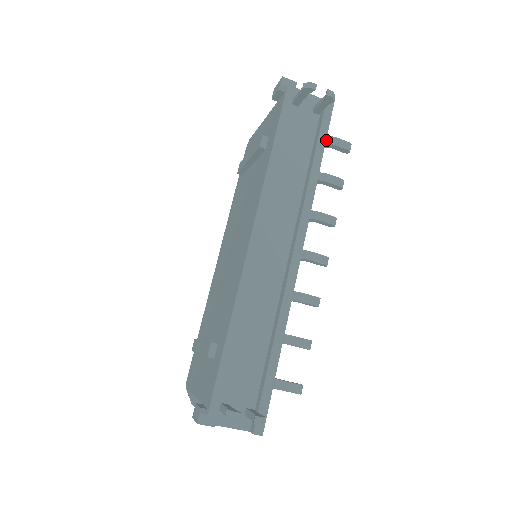
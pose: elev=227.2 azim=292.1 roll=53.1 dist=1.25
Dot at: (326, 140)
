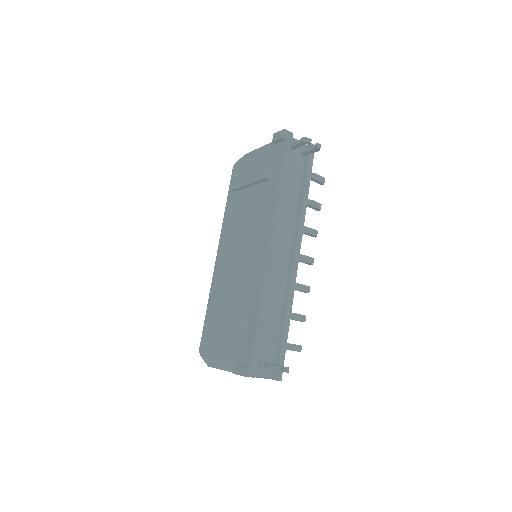
Dot at: (310, 175)
